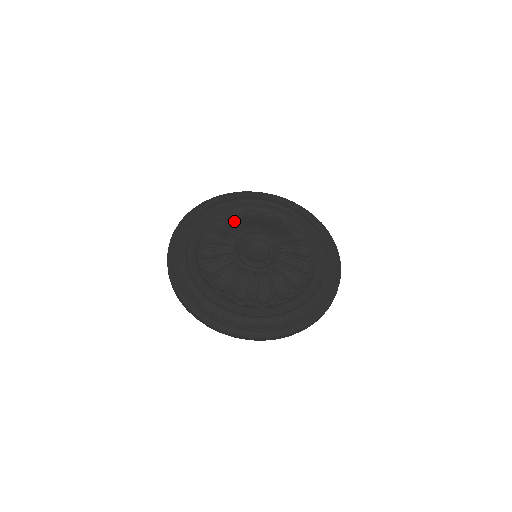
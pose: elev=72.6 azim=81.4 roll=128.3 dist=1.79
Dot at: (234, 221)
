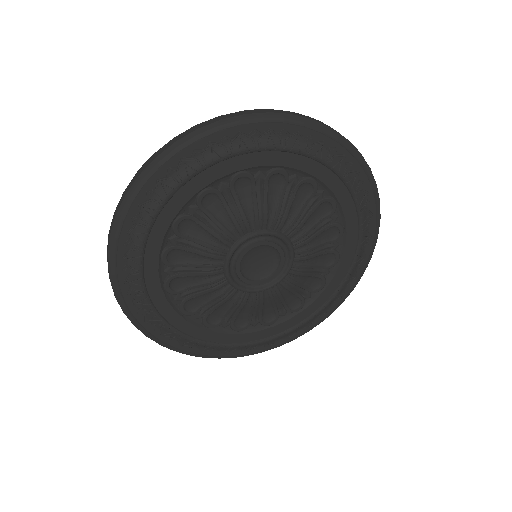
Dot at: (242, 192)
